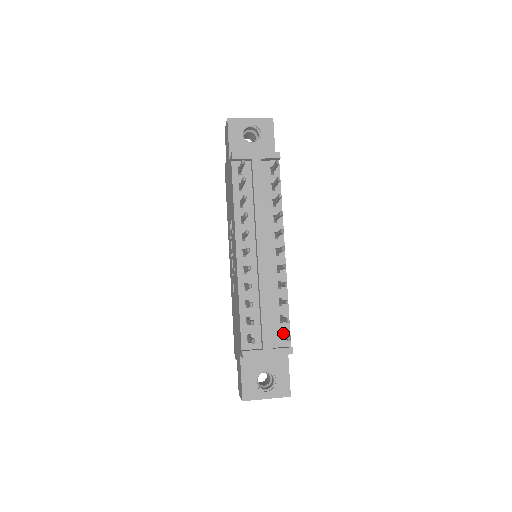
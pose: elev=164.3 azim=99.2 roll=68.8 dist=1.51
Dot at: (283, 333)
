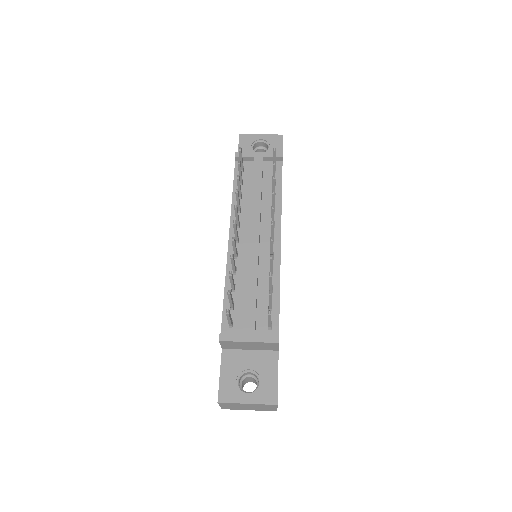
Dot at: (271, 323)
